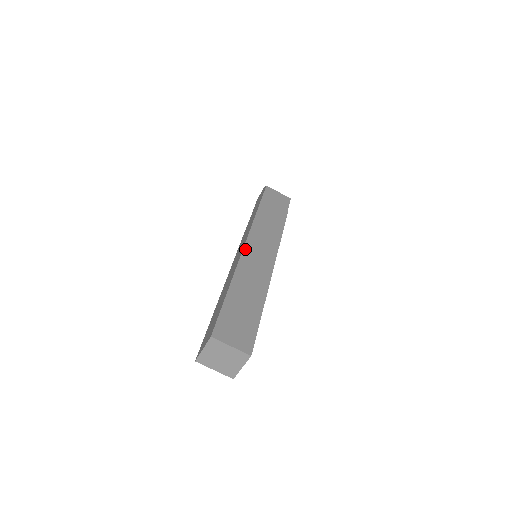
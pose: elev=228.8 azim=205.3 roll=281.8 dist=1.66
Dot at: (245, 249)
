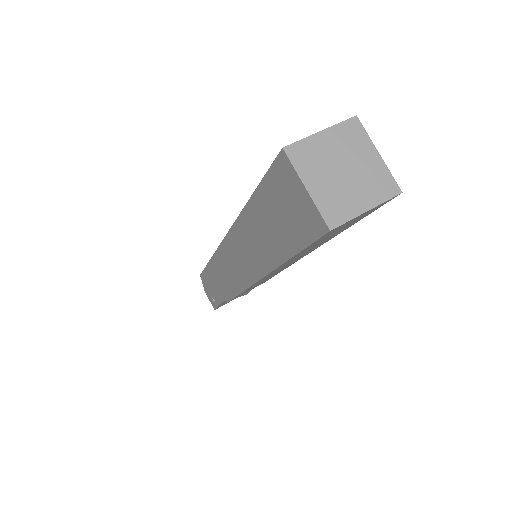
Dot at: occluded
